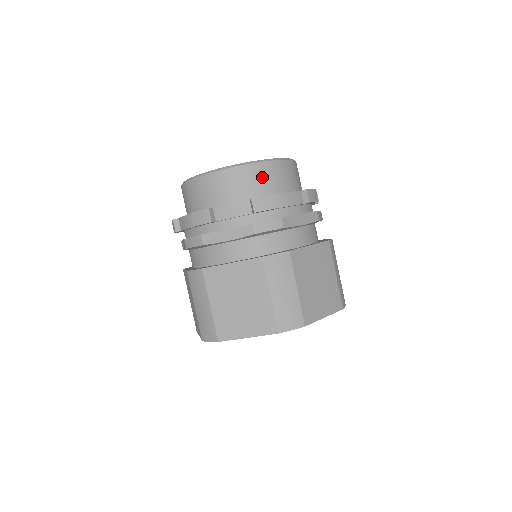
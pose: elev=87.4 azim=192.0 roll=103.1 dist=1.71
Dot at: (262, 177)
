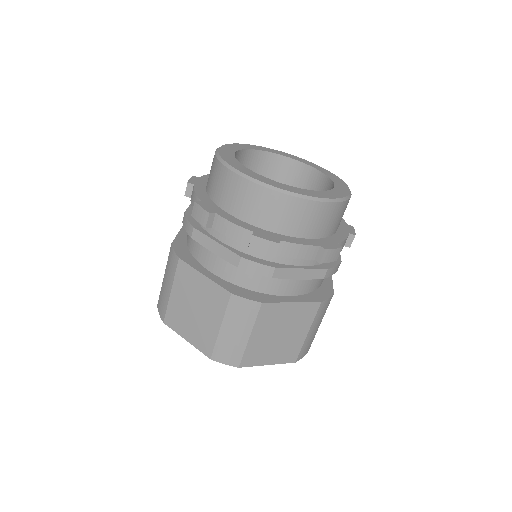
Dot at: (285, 212)
